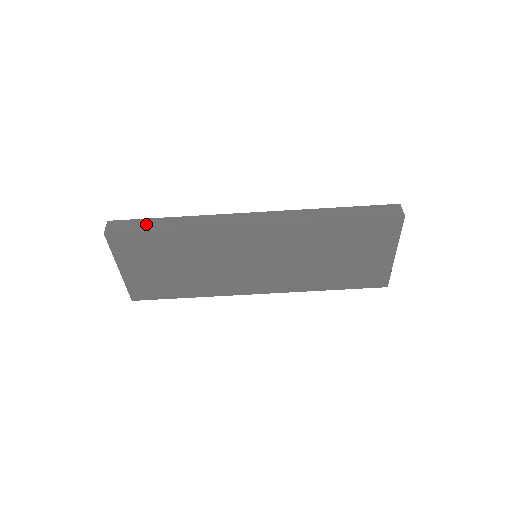
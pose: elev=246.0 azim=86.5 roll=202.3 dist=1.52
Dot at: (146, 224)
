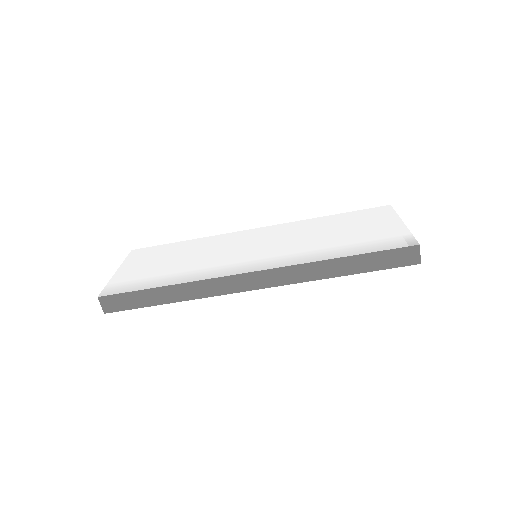
Dot at: (141, 299)
